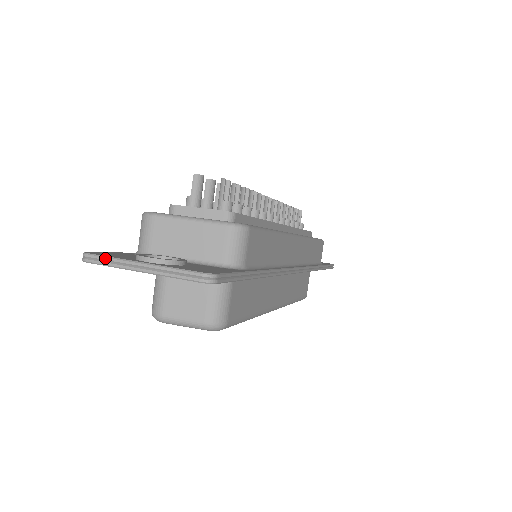
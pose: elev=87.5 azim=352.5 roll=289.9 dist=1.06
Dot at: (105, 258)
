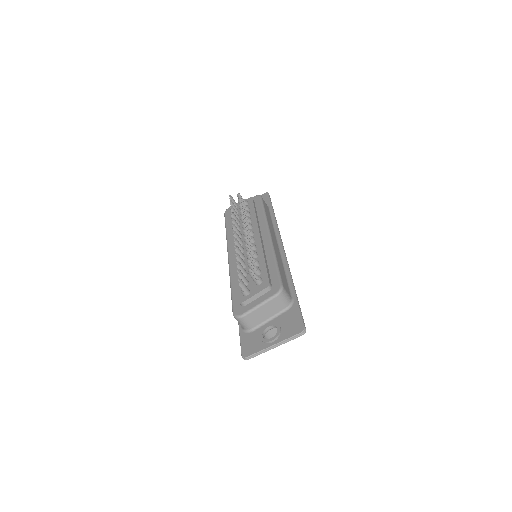
Dot at: (256, 354)
